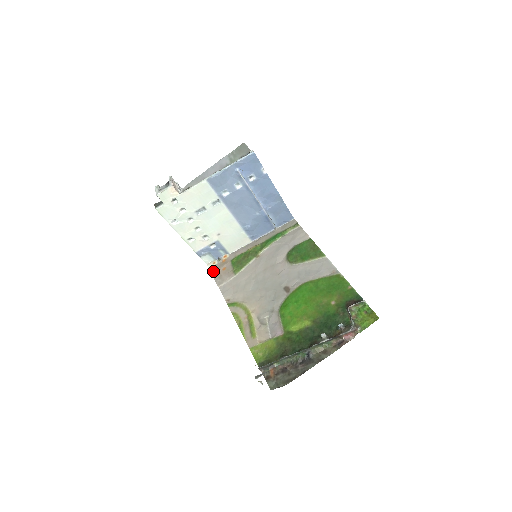
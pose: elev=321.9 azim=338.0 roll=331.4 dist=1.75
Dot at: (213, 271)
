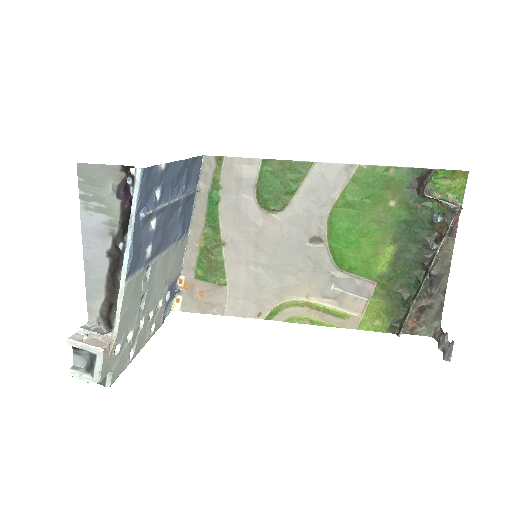
Dot at: (192, 309)
